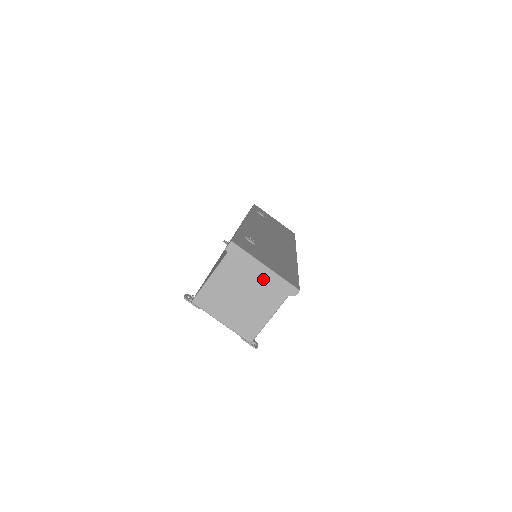
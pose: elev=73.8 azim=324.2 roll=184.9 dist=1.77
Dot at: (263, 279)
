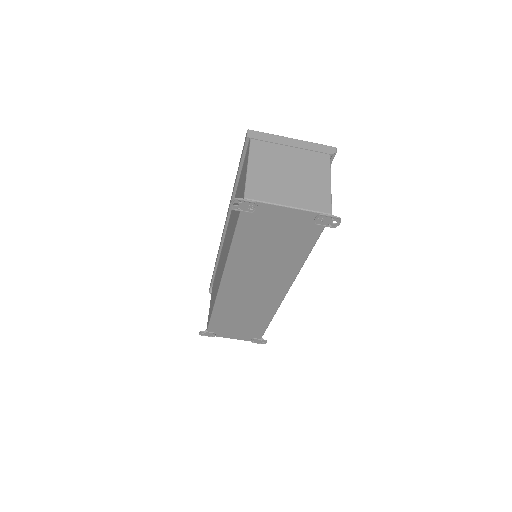
Dot at: (298, 153)
